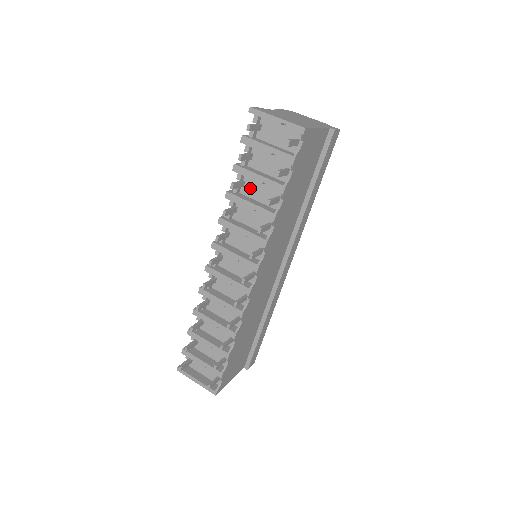
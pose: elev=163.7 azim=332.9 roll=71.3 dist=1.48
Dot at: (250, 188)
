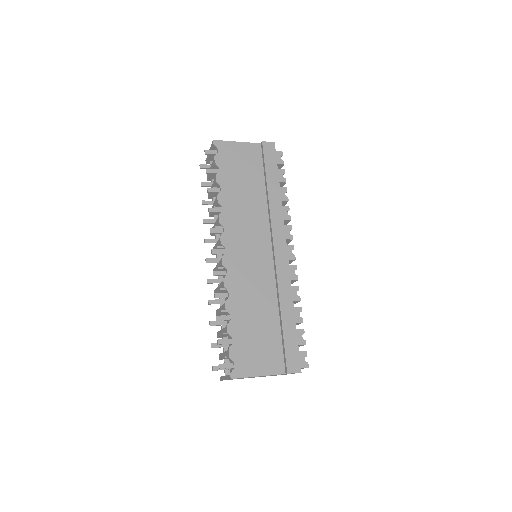
Dot at: occluded
